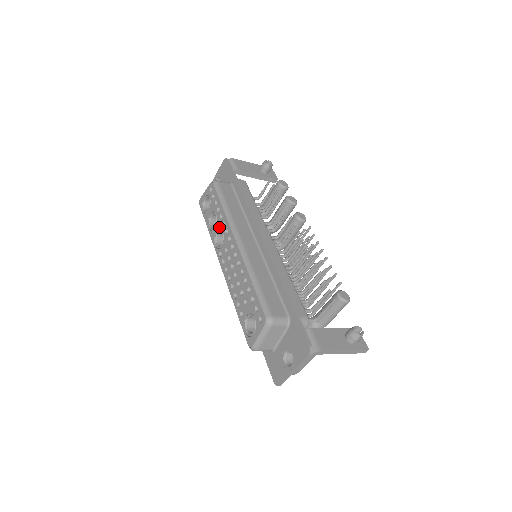
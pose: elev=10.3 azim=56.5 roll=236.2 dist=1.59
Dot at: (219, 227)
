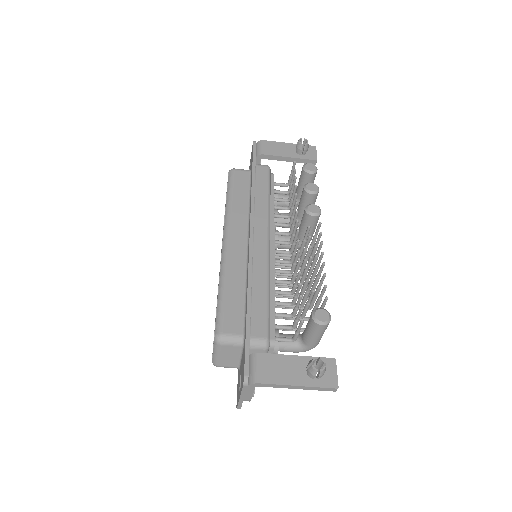
Dot at: occluded
